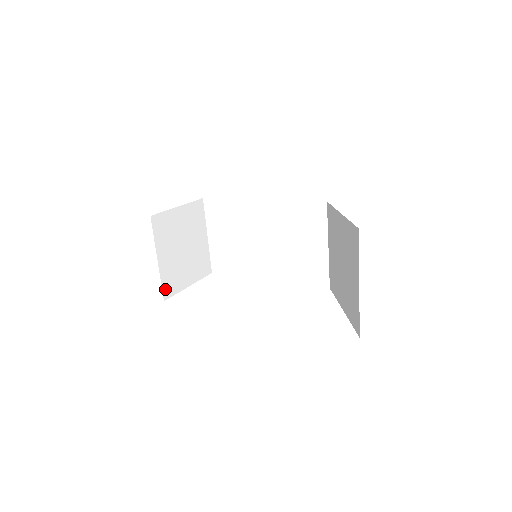
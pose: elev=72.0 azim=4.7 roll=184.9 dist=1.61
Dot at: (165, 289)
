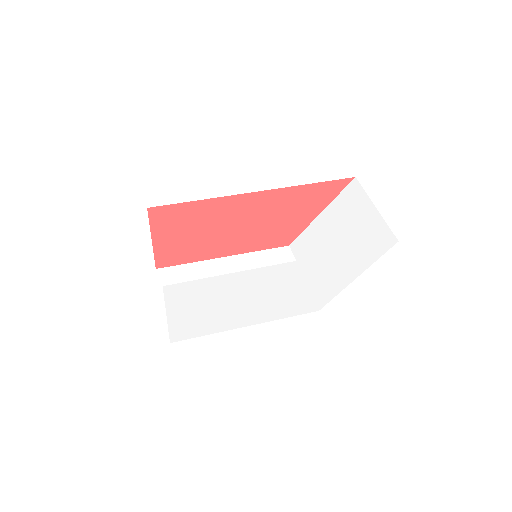
Dot at: occluded
